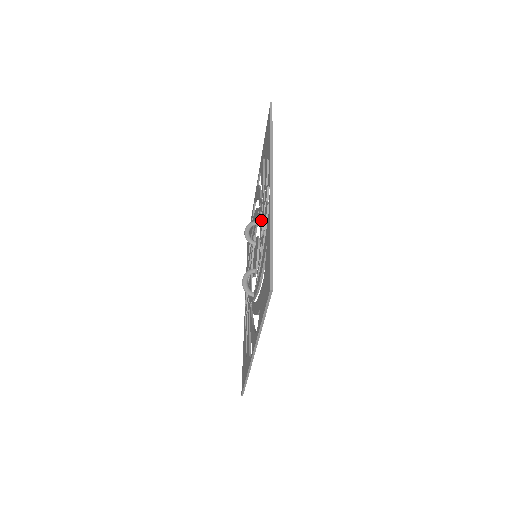
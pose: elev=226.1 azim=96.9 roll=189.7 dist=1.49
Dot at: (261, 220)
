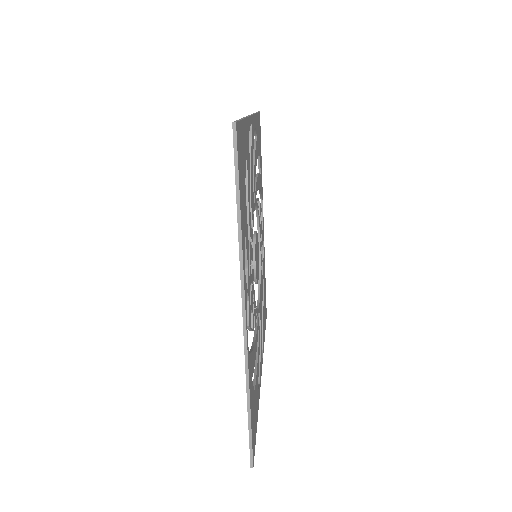
Dot at: occluded
